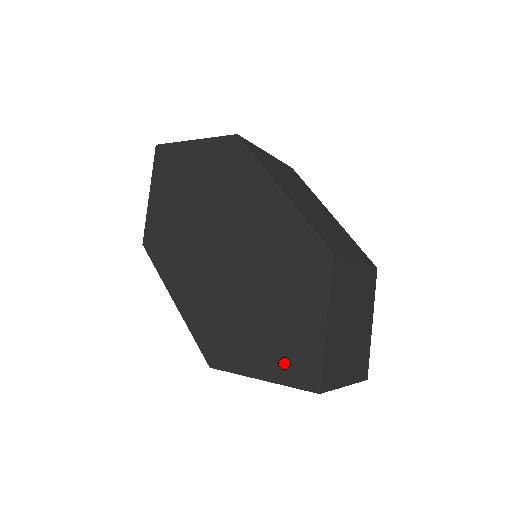
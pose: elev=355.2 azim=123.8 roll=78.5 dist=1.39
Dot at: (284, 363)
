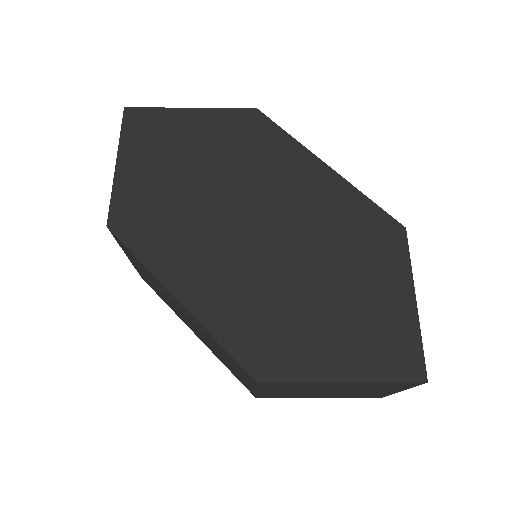
Dot at: (373, 354)
